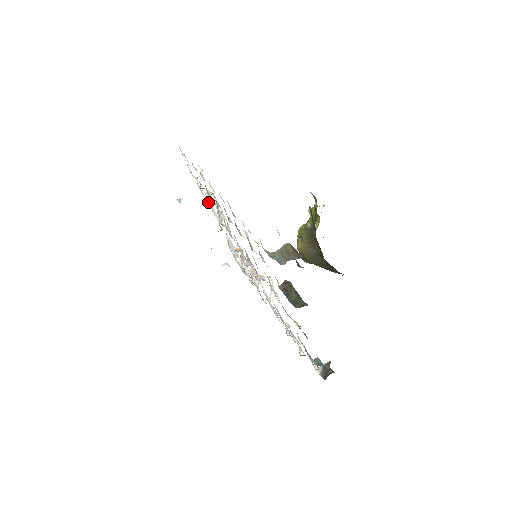
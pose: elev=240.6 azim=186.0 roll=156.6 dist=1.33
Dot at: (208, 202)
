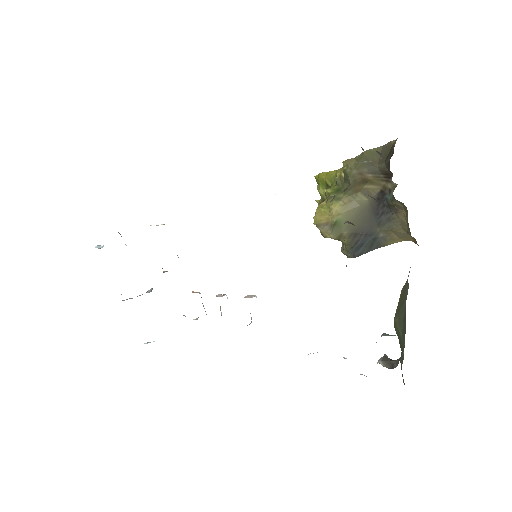
Dot at: occluded
